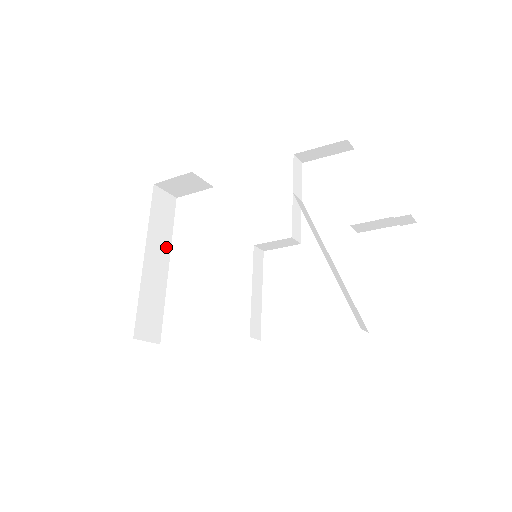
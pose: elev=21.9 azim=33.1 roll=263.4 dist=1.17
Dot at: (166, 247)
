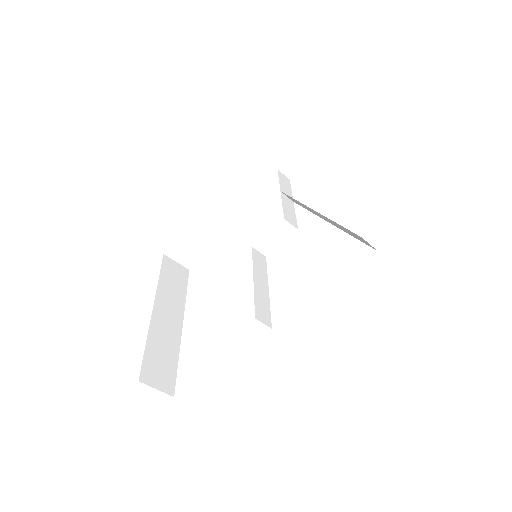
Dot at: (179, 307)
